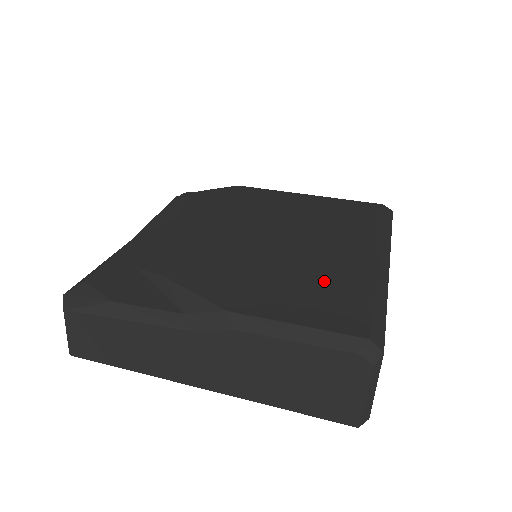
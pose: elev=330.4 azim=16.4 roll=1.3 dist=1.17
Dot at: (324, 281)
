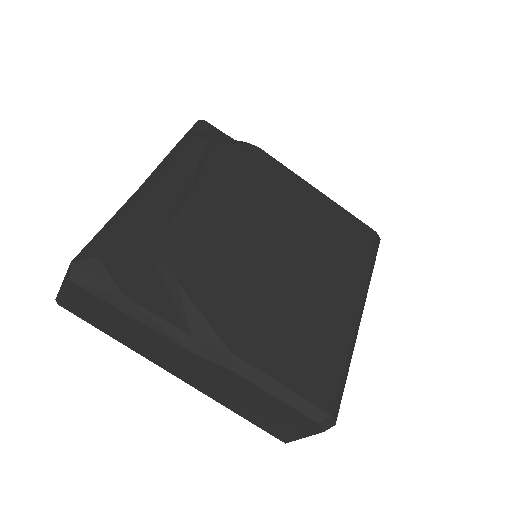
Dot at: (312, 333)
